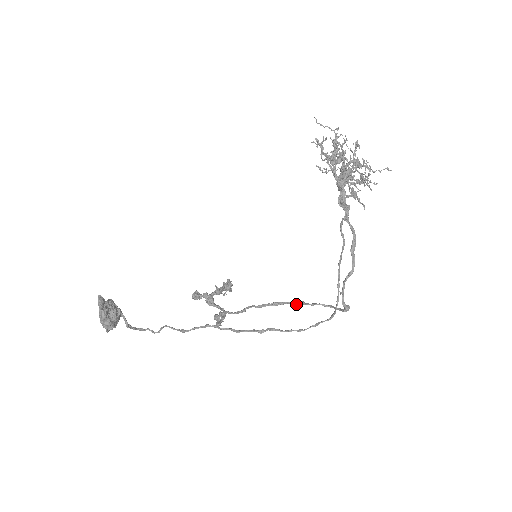
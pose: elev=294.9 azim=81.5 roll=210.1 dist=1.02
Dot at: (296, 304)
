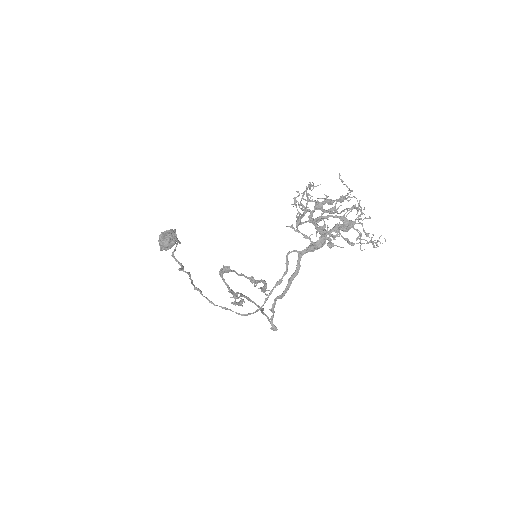
Dot at: occluded
